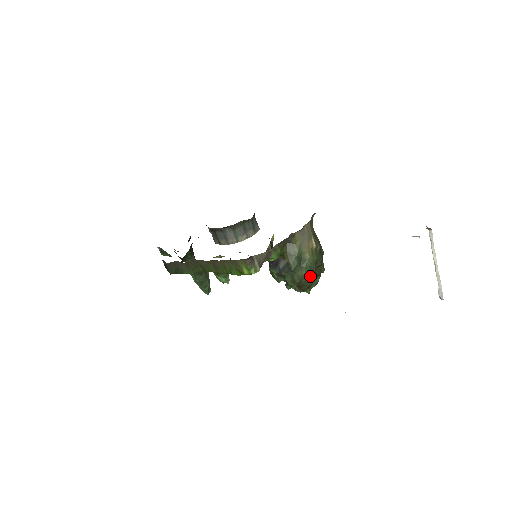
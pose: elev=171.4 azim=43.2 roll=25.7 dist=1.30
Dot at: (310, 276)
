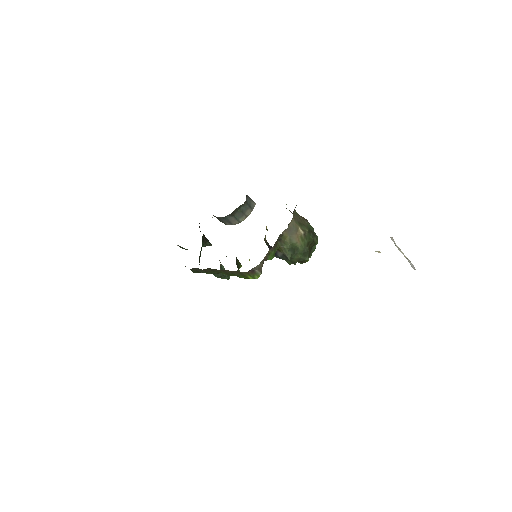
Dot at: (306, 255)
